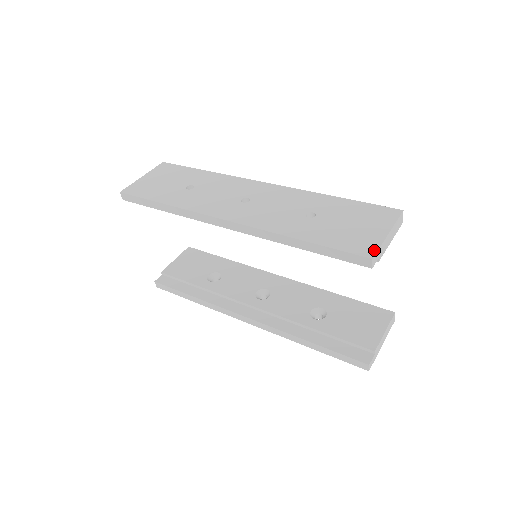
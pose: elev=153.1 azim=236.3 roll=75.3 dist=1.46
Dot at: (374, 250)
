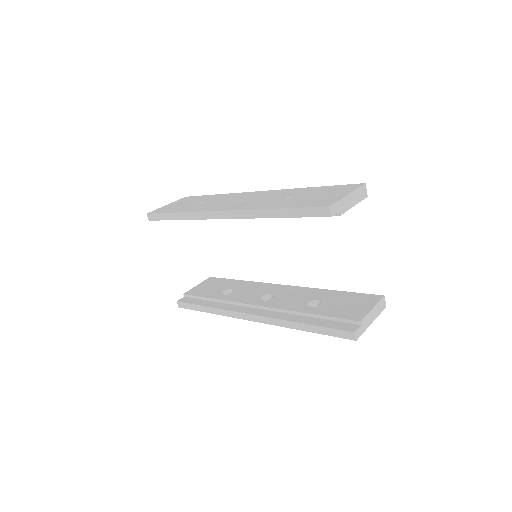
Dot at: (332, 203)
